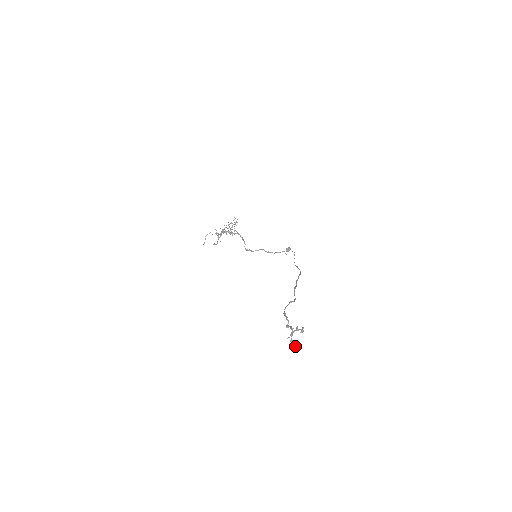
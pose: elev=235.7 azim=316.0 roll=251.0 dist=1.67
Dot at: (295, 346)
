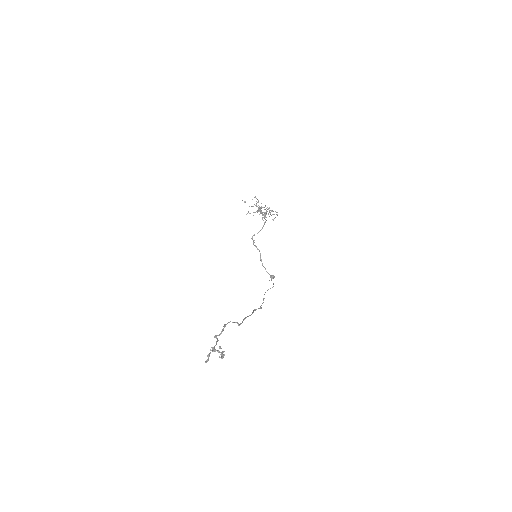
Dot at: occluded
